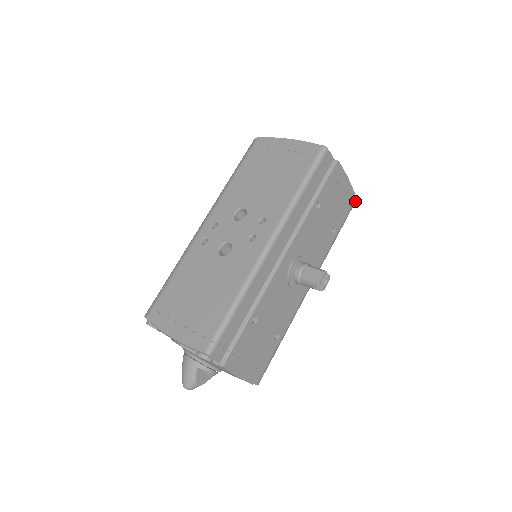
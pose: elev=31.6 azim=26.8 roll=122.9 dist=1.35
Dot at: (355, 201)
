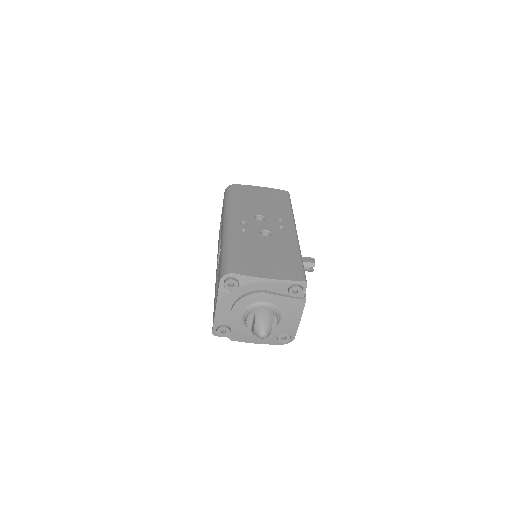
Dot at: occluded
